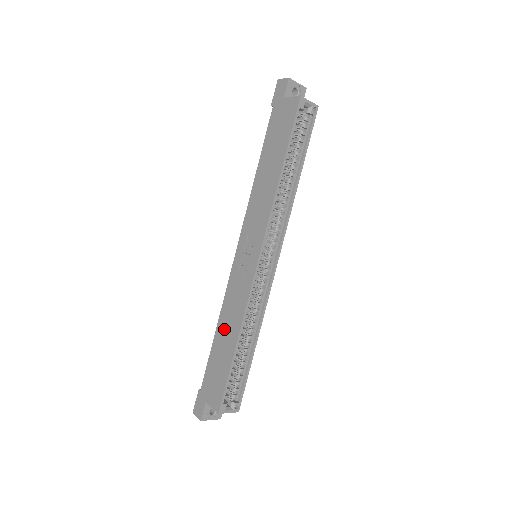
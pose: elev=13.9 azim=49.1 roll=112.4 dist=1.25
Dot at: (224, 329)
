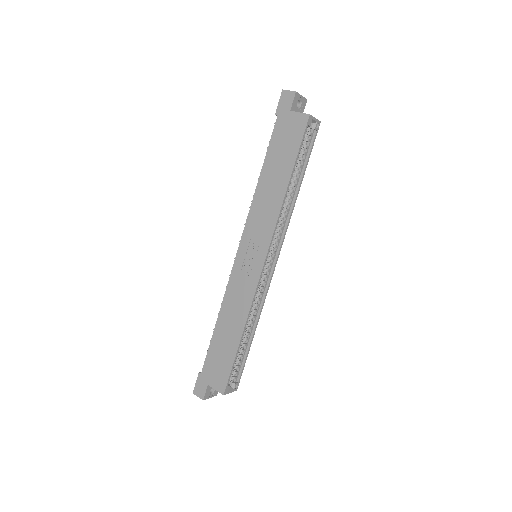
Dot at: (226, 322)
